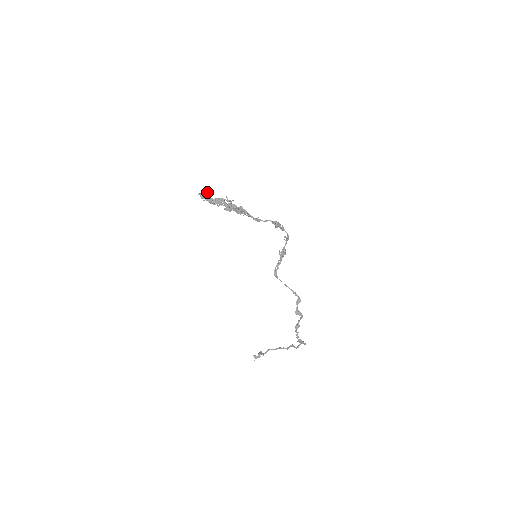
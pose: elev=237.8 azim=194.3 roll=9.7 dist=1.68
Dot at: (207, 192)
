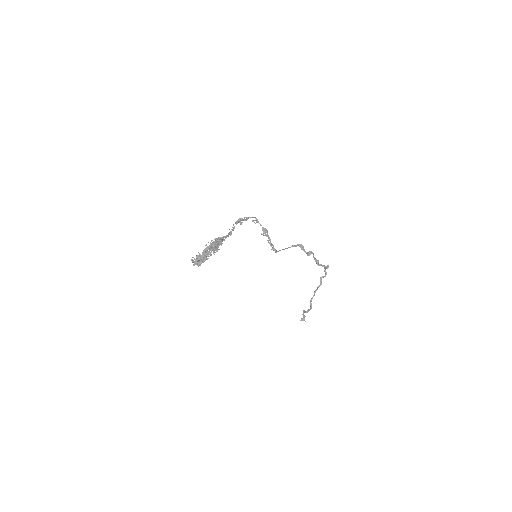
Dot at: (199, 256)
